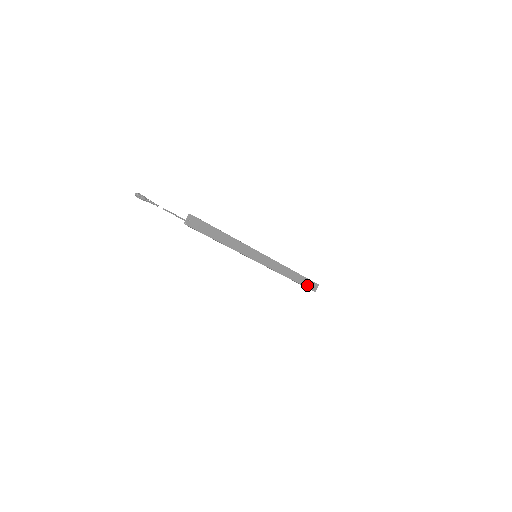
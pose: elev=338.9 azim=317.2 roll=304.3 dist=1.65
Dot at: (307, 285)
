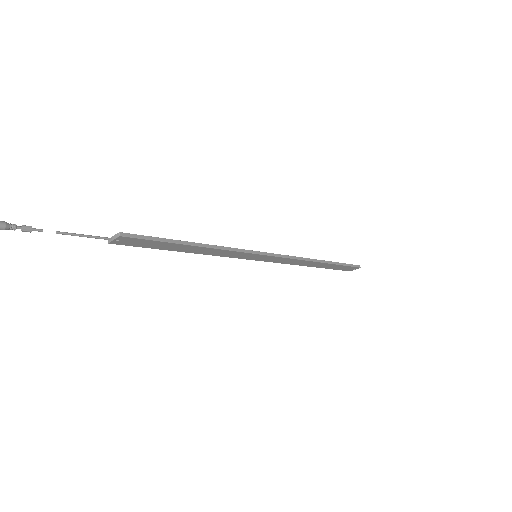
Dot at: (339, 268)
